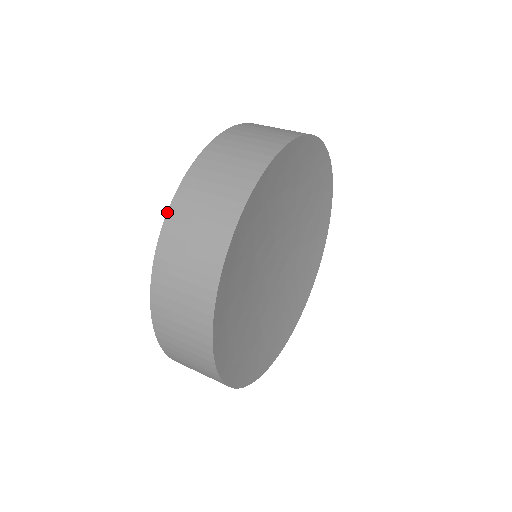
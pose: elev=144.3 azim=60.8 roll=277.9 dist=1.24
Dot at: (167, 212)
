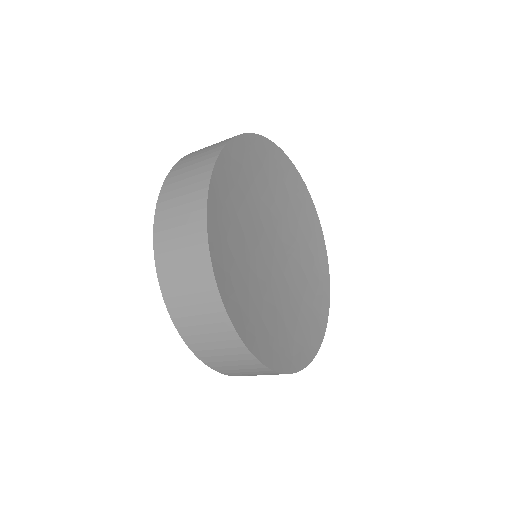
Dot at: (156, 207)
